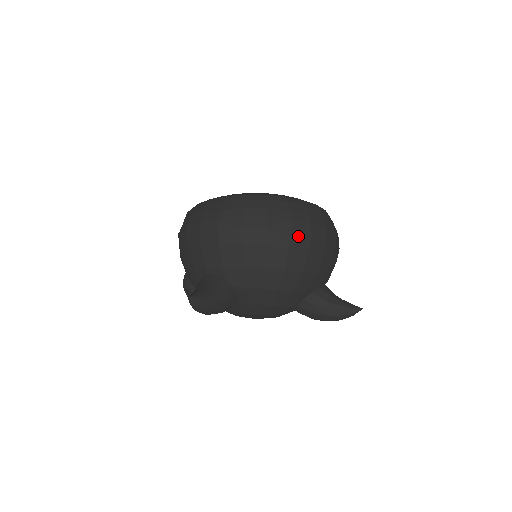
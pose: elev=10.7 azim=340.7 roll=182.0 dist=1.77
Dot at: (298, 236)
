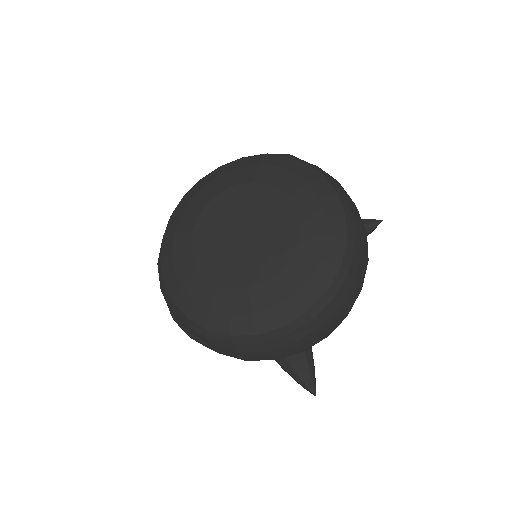
Dot at: occluded
